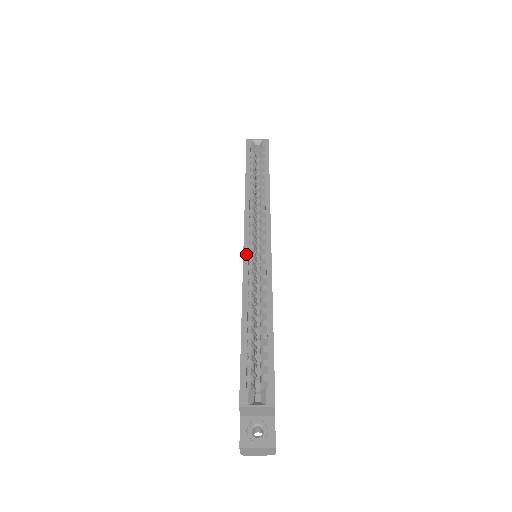
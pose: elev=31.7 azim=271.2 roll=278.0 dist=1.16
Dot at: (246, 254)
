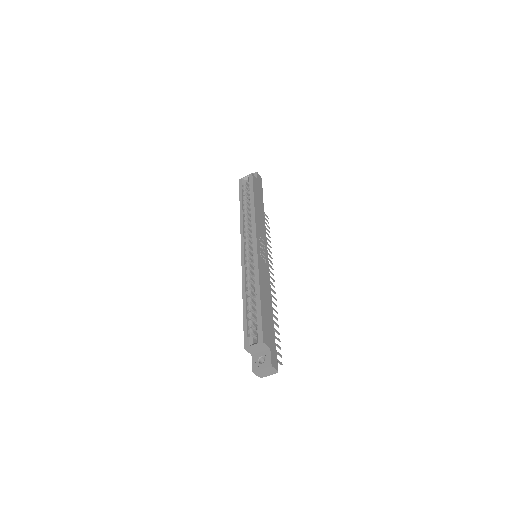
Dot at: (243, 258)
